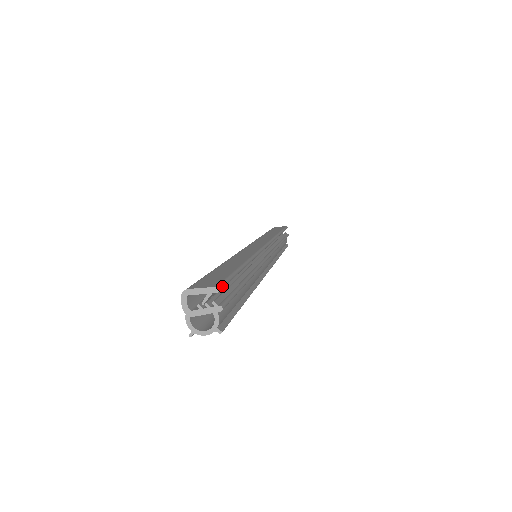
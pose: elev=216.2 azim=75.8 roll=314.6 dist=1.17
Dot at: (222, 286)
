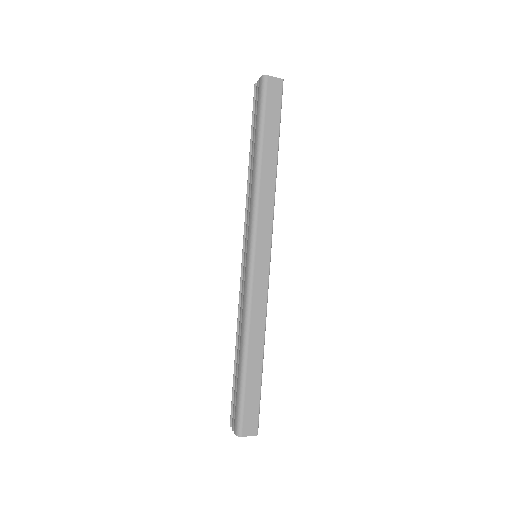
Dot at: (258, 427)
